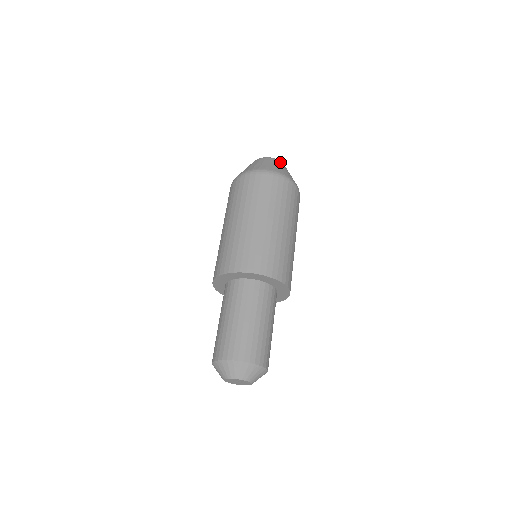
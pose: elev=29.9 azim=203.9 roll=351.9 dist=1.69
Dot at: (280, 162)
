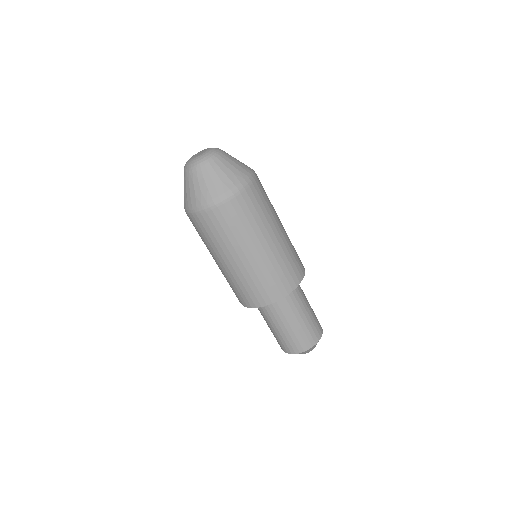
Dot at: (224, 152)
